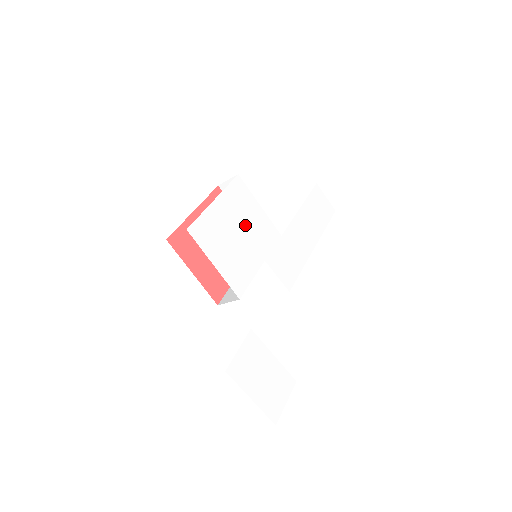
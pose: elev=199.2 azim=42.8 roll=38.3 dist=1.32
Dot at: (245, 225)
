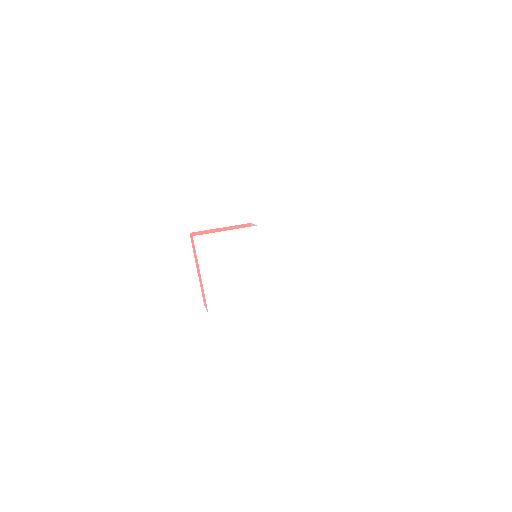
Dot at: (231, 259)
